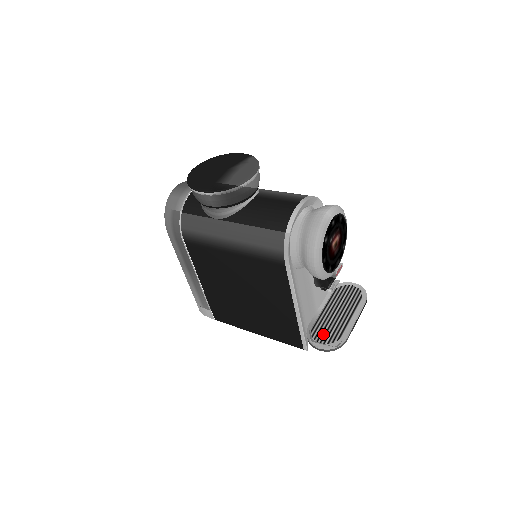
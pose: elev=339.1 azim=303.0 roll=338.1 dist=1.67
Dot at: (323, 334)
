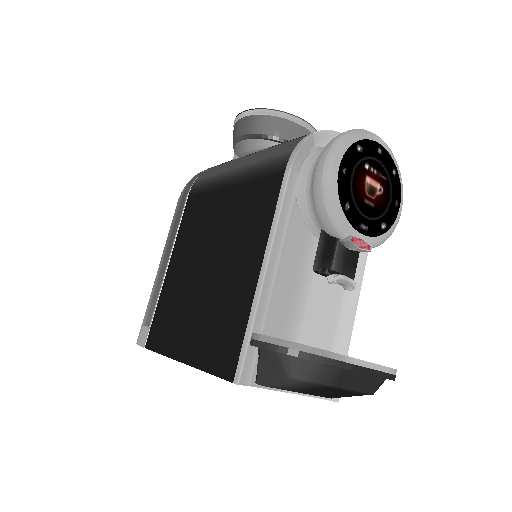
Dot at: occluded
